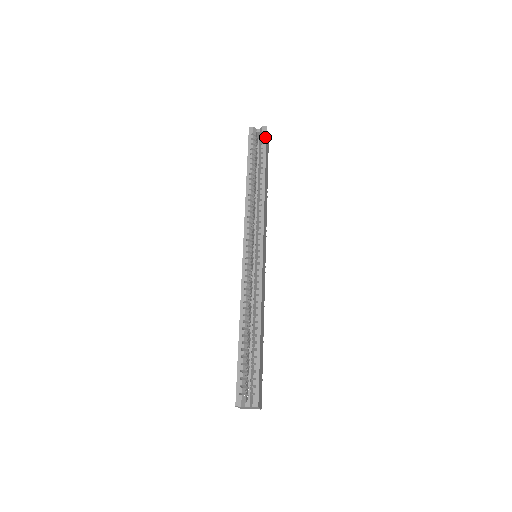
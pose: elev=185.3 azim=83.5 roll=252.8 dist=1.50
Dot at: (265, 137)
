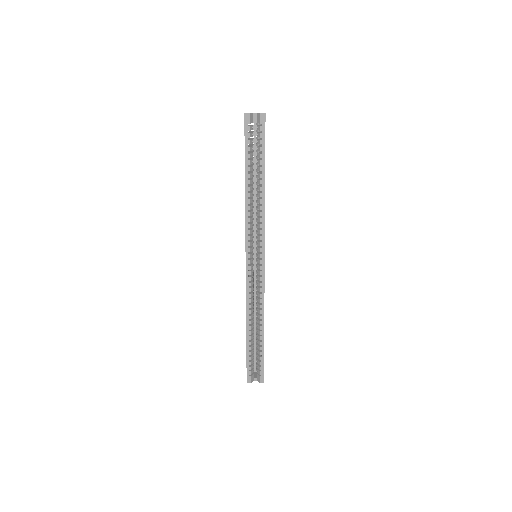
Dot at: (264, 130)
